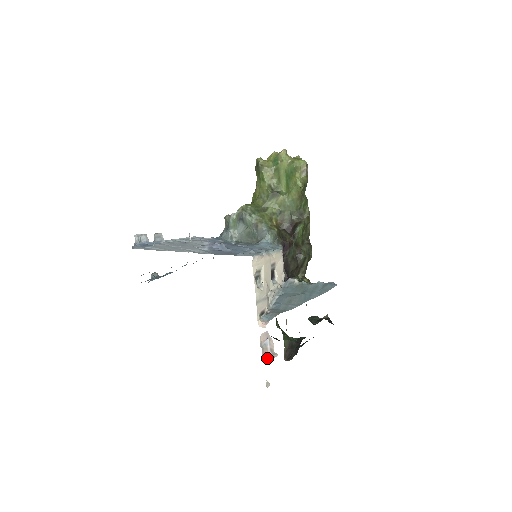
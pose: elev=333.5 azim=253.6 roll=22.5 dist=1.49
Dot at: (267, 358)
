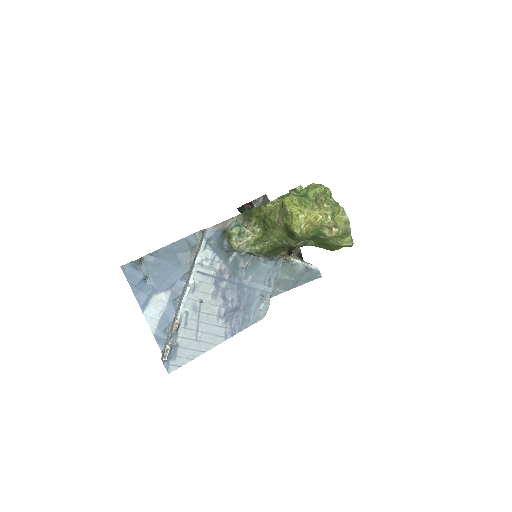
Dot at: occluded
